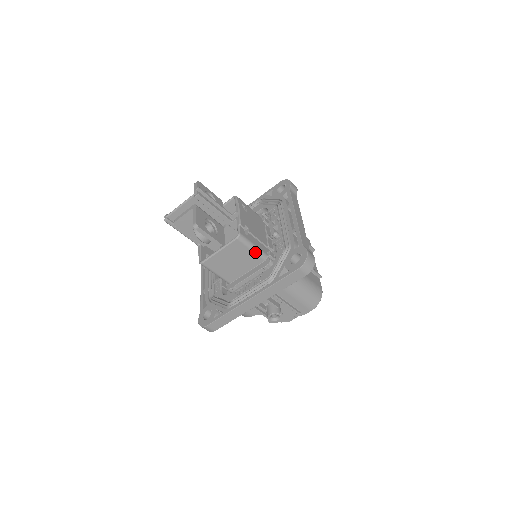
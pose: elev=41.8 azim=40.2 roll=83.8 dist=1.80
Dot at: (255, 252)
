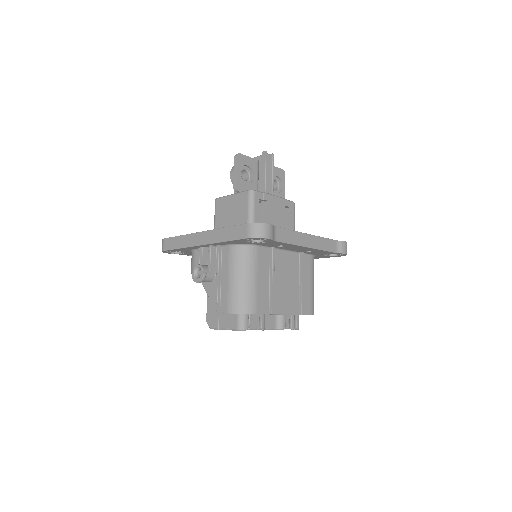
Dot at: (249, 217)
